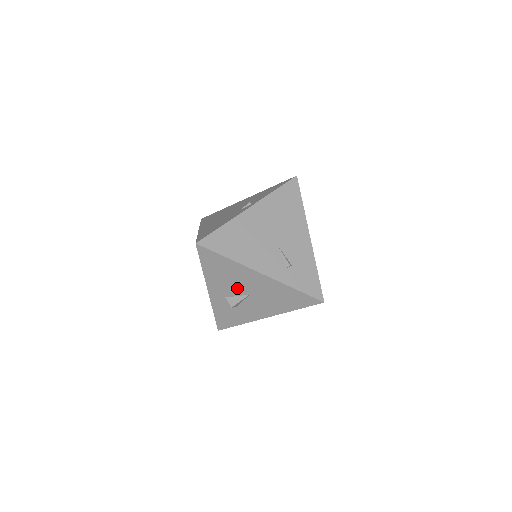
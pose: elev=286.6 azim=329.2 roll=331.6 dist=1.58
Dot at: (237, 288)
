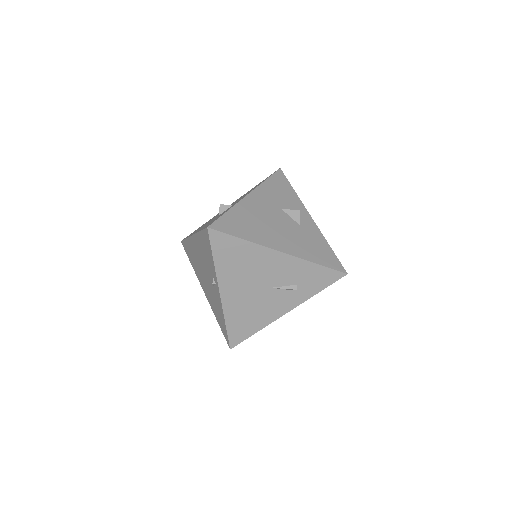
Dot at: occluded
